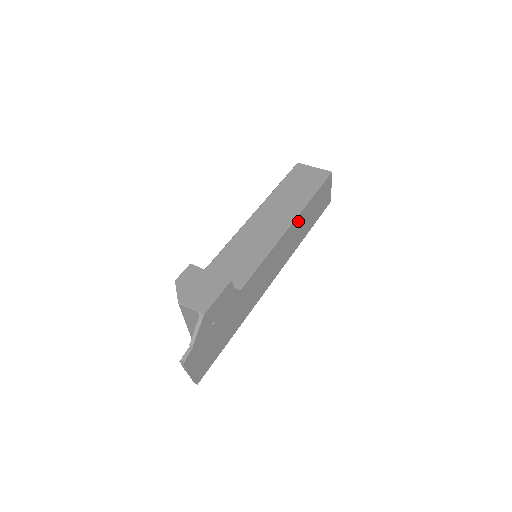
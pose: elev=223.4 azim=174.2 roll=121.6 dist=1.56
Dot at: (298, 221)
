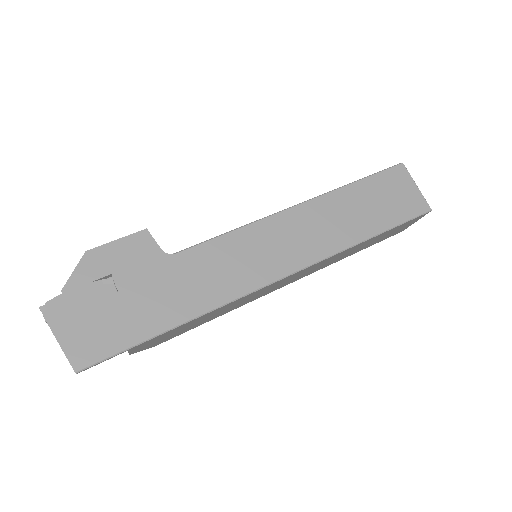
Dot at: (322, 207)
